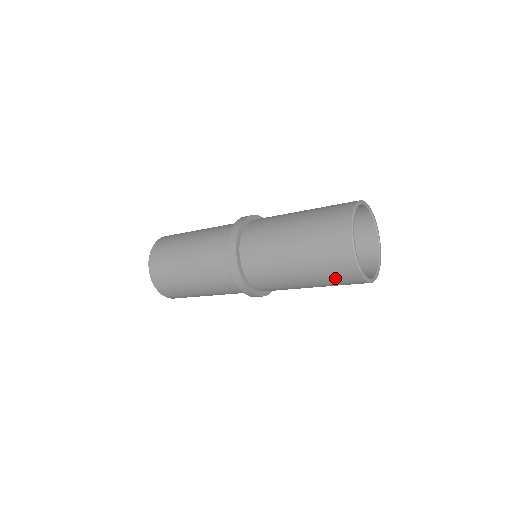
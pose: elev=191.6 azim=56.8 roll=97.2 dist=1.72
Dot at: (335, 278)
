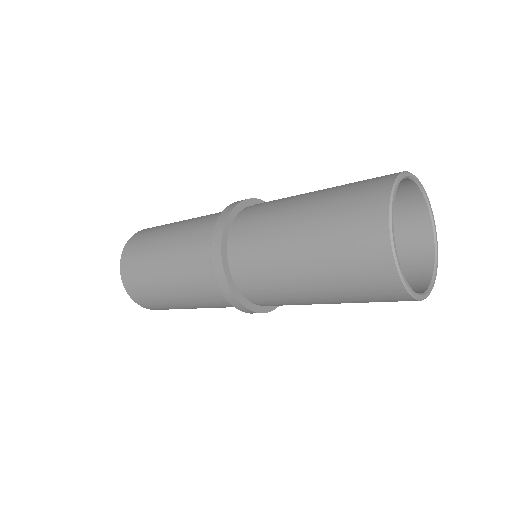
Dot at: (365, 295)
